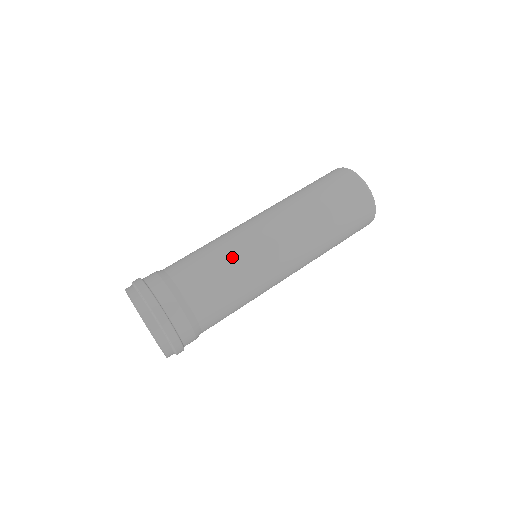
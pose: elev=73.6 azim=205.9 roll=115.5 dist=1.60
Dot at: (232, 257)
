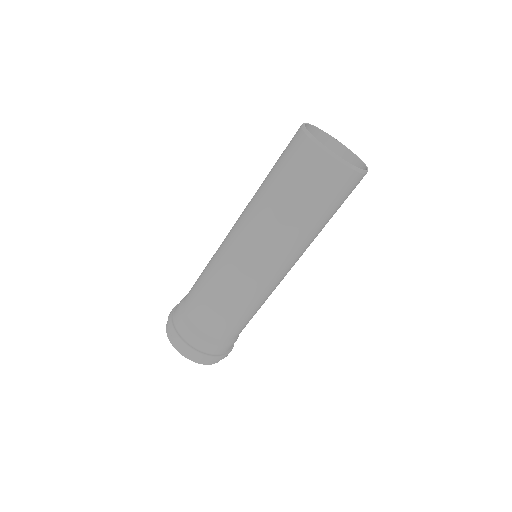
Dot at: (215, 278)
